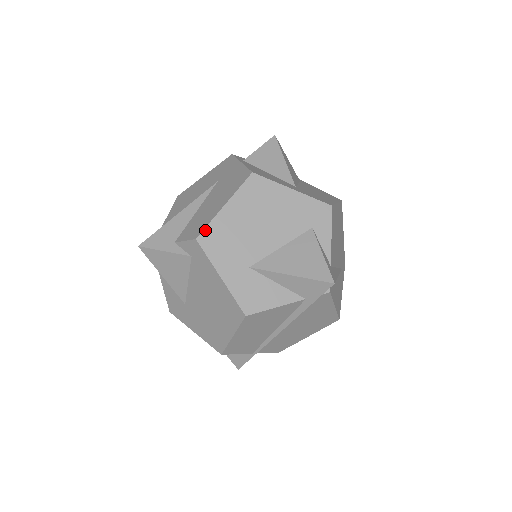
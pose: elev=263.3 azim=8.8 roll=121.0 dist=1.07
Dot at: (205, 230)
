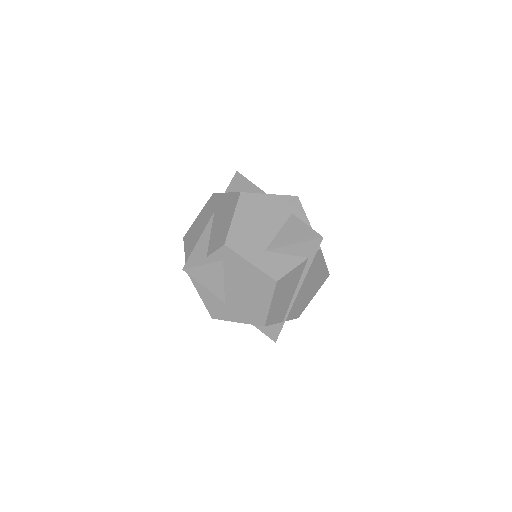
Dot at: (227, 237)
